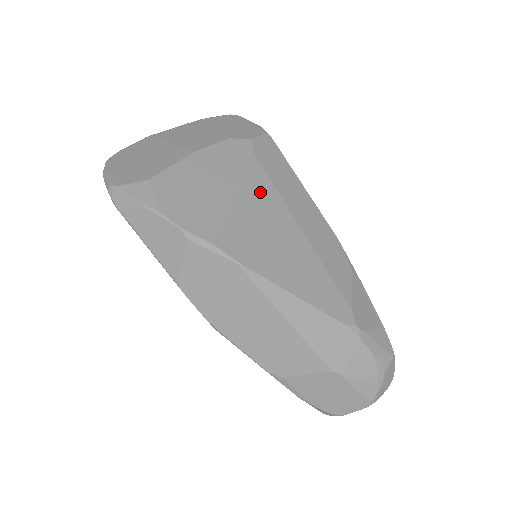
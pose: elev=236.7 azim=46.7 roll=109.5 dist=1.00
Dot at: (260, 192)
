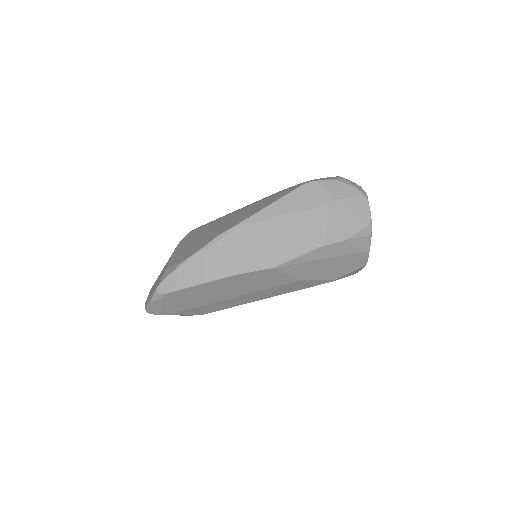
Dot at: (215, 224)
